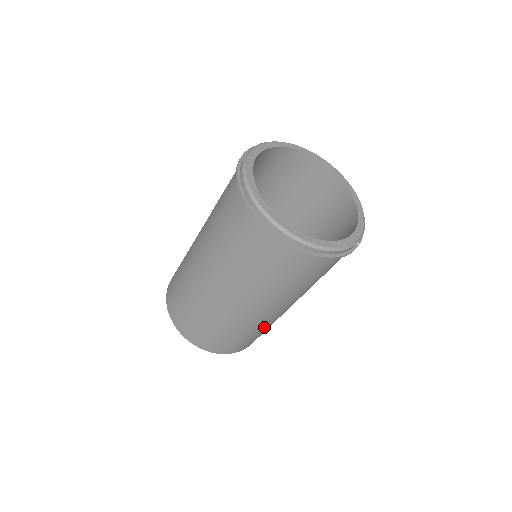
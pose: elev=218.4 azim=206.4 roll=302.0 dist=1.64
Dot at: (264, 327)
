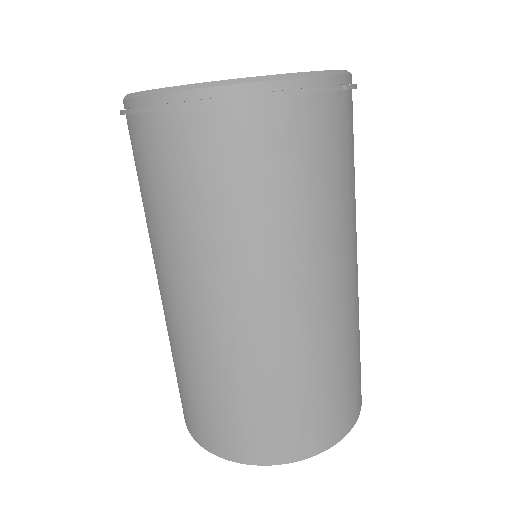
Dot at: (315, 362)
